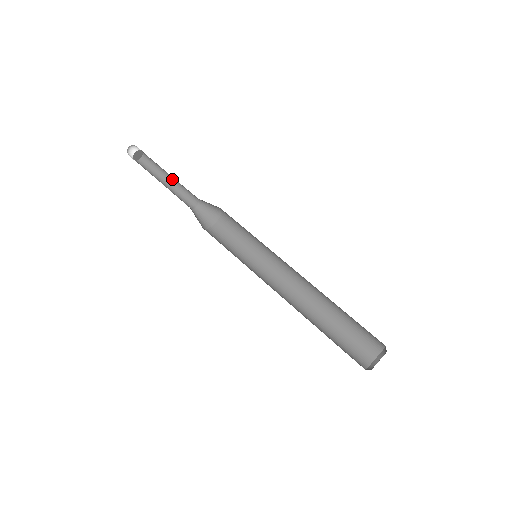
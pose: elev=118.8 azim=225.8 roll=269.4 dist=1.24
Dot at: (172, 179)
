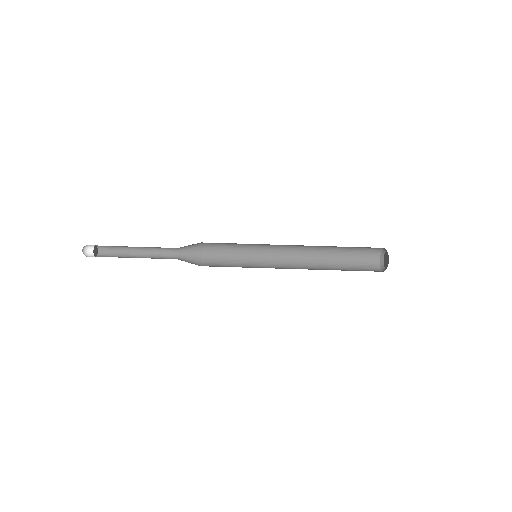
Dot at: (141, 248)
